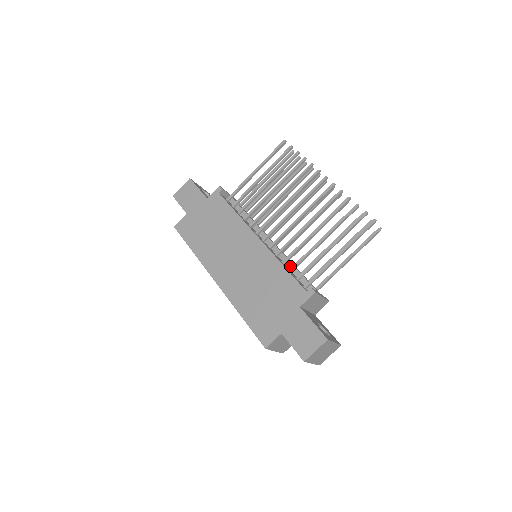
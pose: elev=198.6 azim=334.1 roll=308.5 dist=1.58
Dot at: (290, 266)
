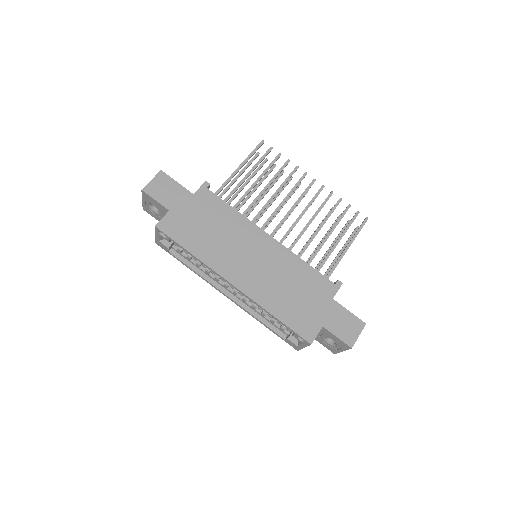
Dot at: occluded
